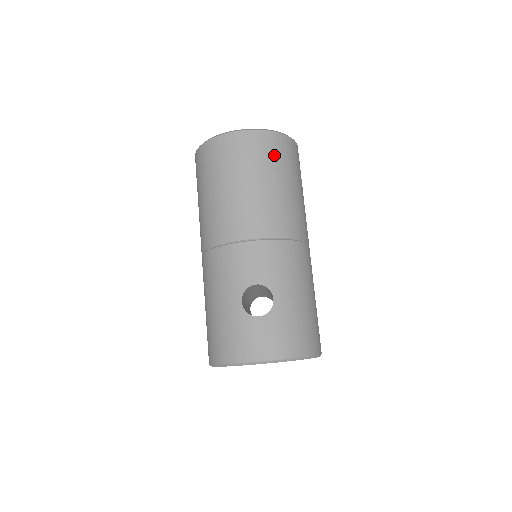
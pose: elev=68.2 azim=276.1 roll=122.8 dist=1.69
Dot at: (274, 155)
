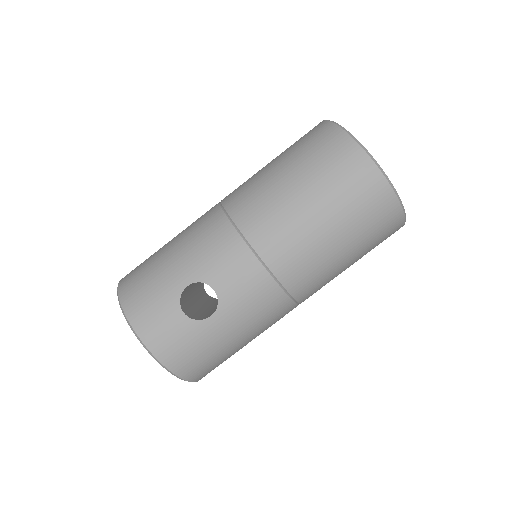
Dot at: (369, 217)
